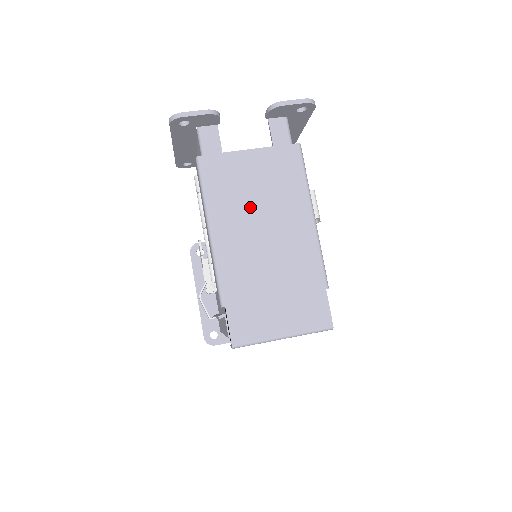
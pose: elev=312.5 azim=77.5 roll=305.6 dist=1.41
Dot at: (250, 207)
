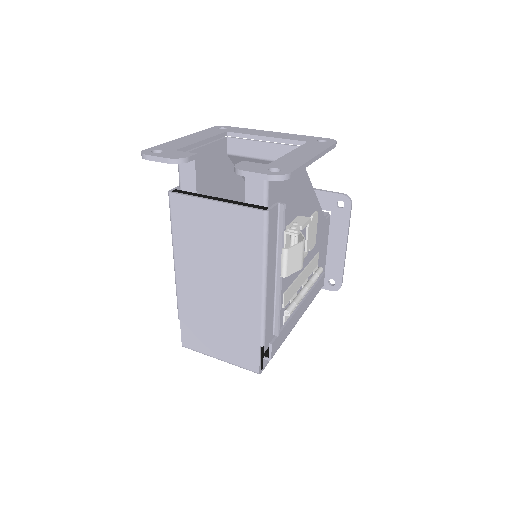
Dot at: (208, 255)
